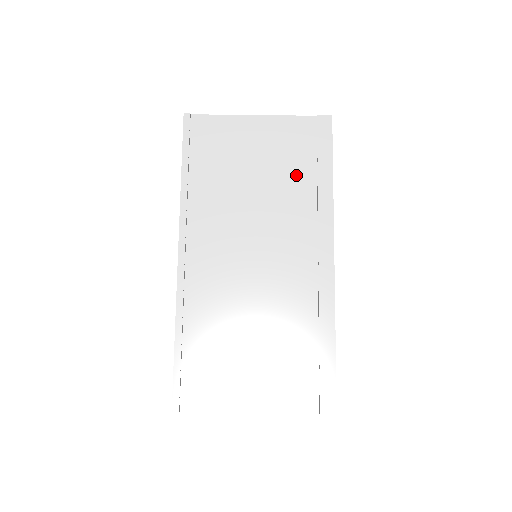
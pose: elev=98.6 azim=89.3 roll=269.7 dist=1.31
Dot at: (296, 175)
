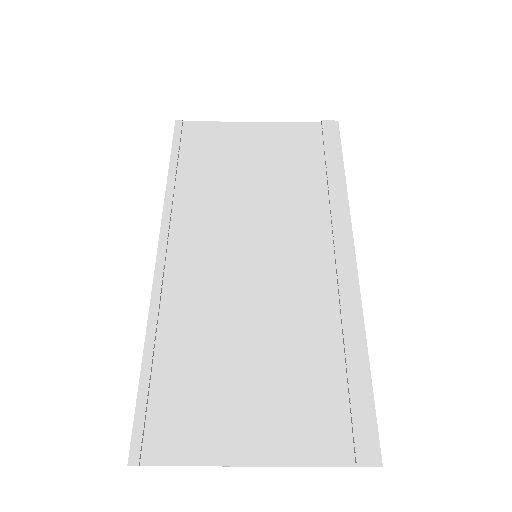
Dot at: (302, 174)
